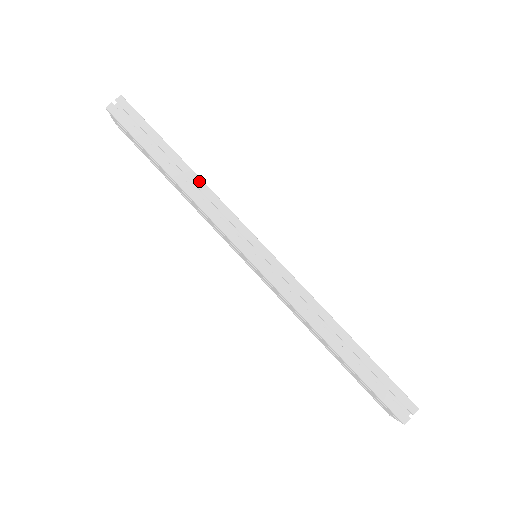
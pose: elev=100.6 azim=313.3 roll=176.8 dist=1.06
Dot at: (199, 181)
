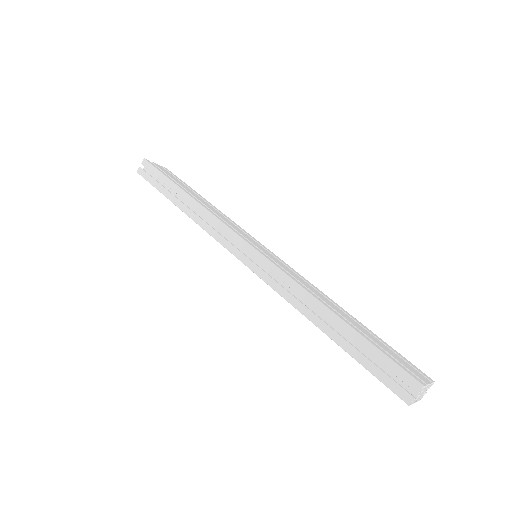
Dot at: (197, 205)
